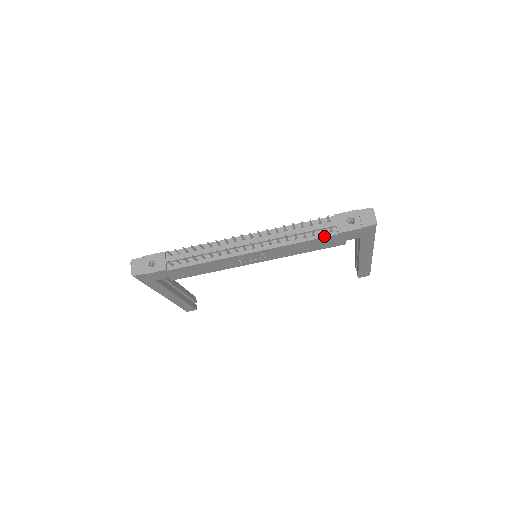
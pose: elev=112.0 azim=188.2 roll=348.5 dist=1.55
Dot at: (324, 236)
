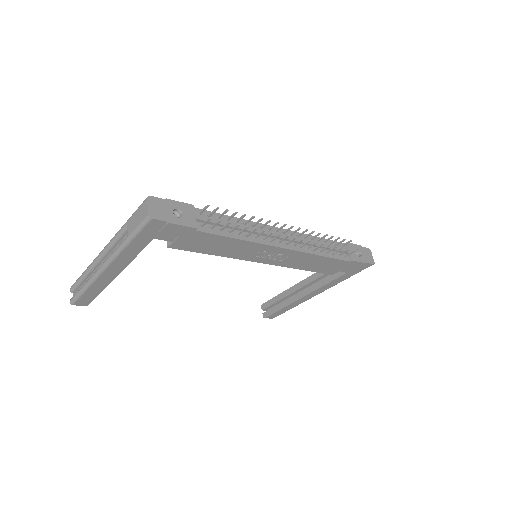
Dot at: (341, 258)
